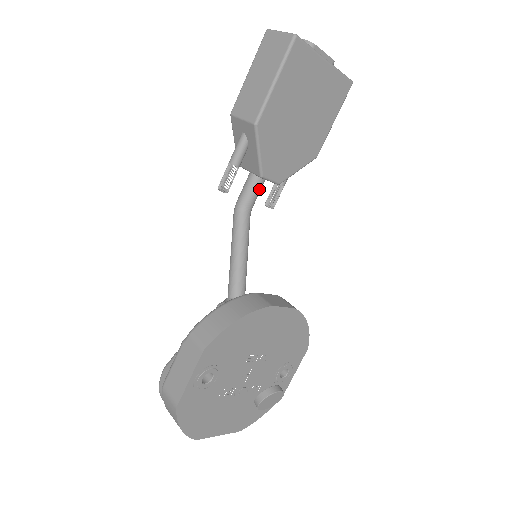
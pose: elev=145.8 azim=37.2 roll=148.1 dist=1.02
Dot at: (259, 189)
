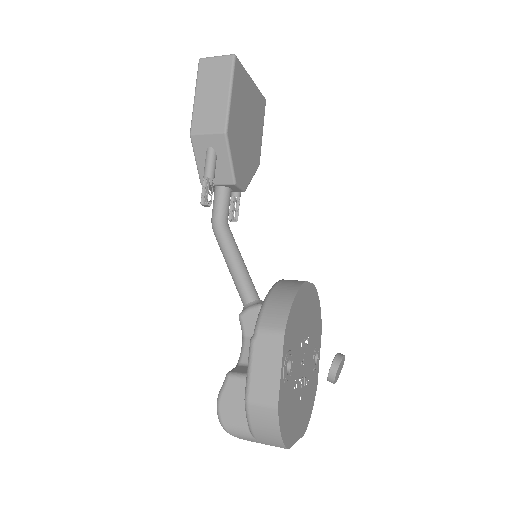
Dot at: (229, 200)
